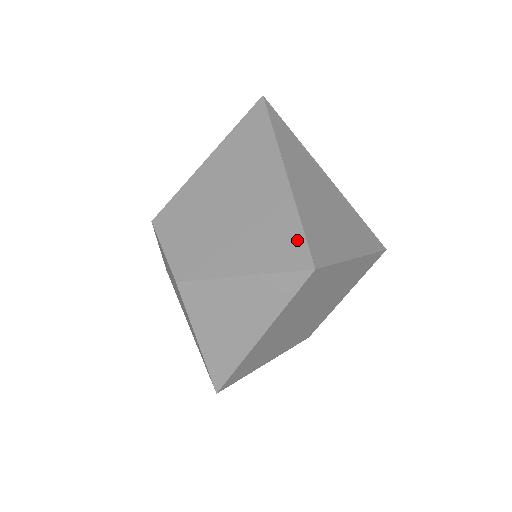
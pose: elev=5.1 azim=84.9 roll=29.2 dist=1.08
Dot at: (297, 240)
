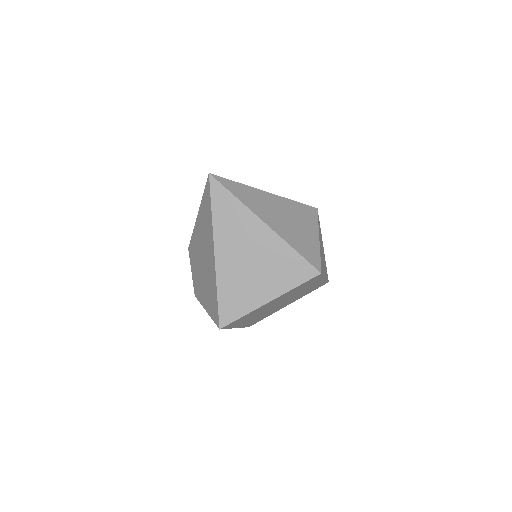
Dot at: (216, 307)
